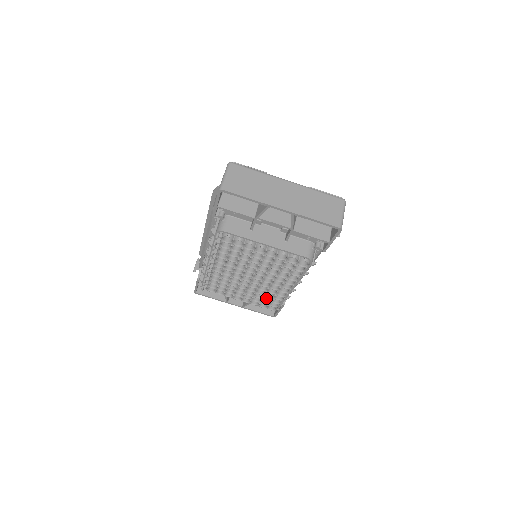
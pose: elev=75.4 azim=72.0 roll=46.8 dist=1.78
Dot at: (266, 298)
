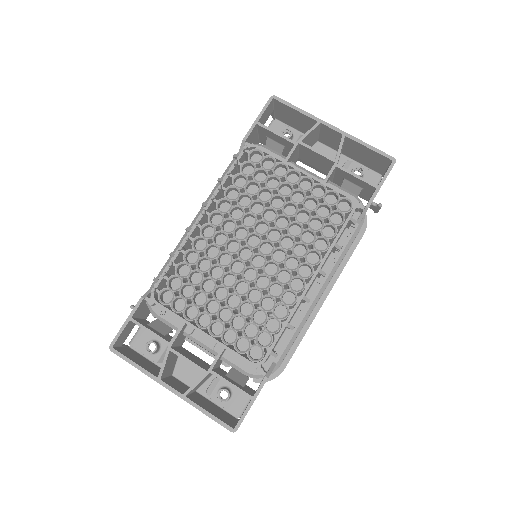
Dot at: (255, 322)
